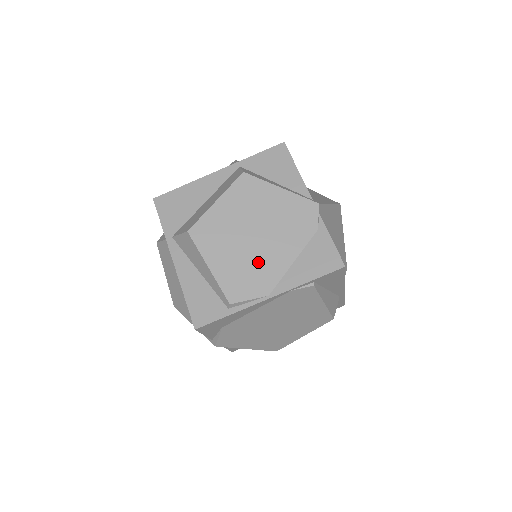
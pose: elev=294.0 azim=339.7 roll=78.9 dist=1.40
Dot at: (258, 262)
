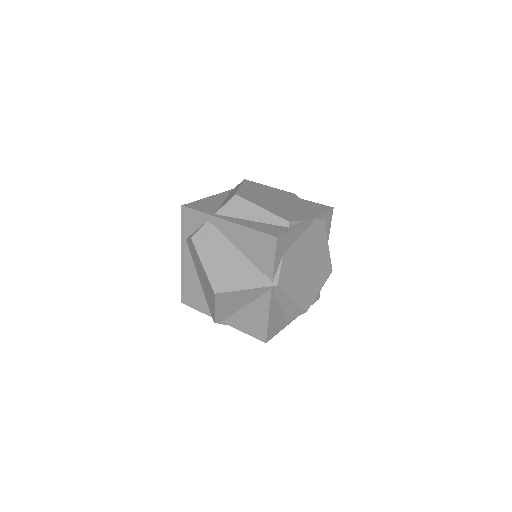
Dot at: (287, 208)
